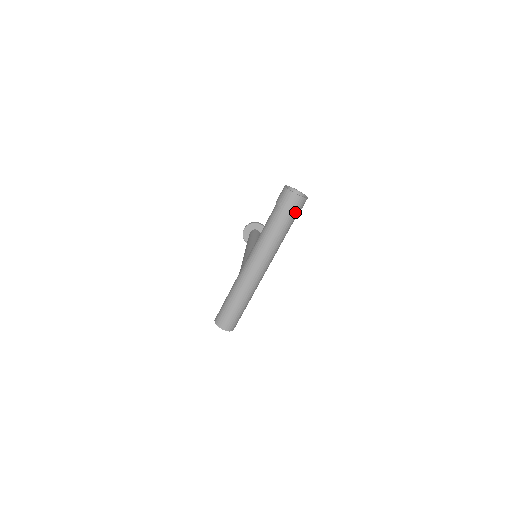
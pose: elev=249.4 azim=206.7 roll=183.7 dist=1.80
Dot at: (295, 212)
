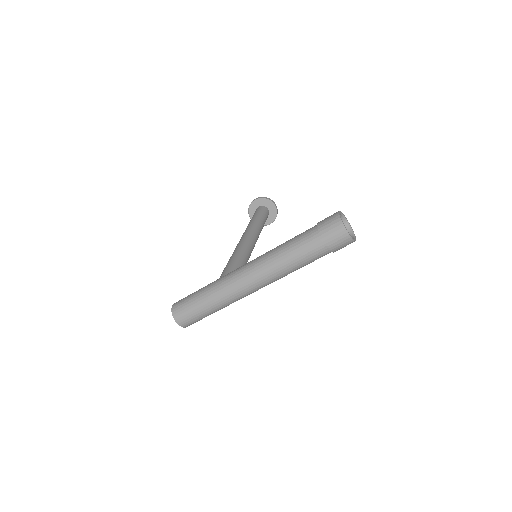
Dot at: (333, 249)
